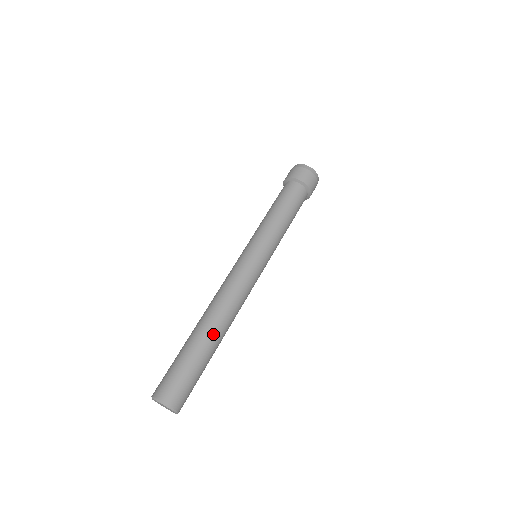
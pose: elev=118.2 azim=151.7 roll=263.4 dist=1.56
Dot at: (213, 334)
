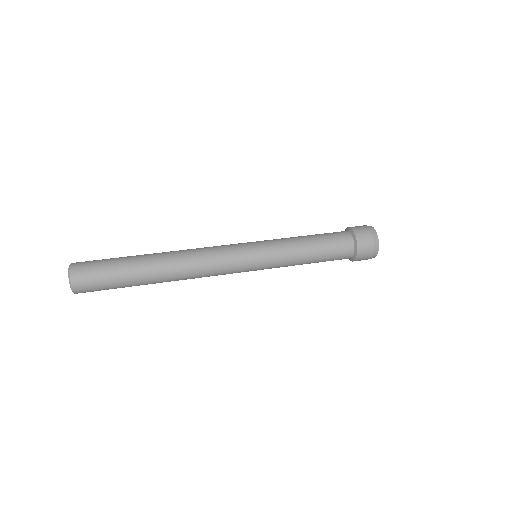
Dot at: (155, 273)
